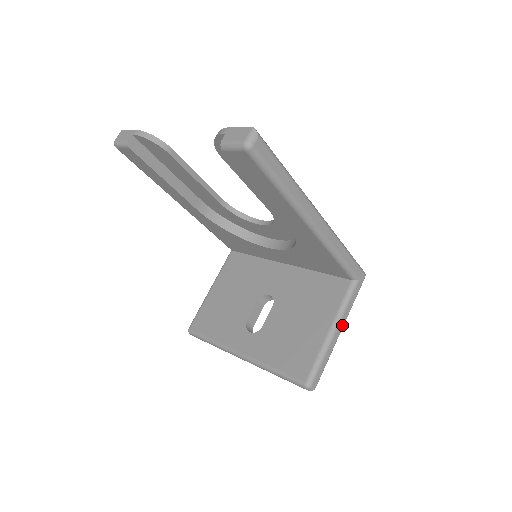
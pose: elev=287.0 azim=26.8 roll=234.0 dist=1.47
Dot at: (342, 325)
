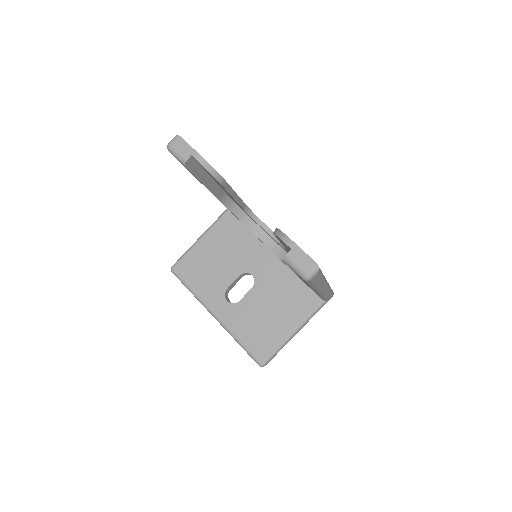
Dot at: (301, 328)
